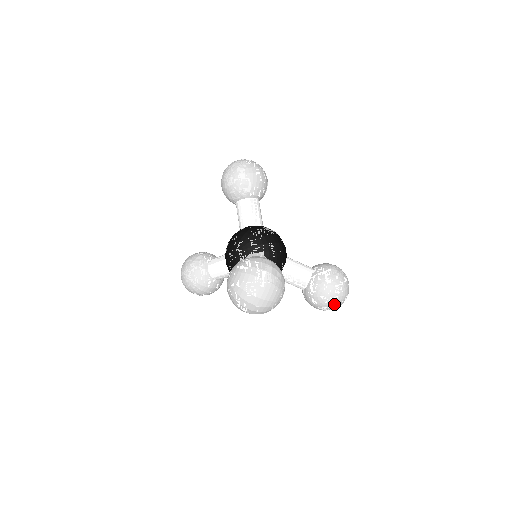
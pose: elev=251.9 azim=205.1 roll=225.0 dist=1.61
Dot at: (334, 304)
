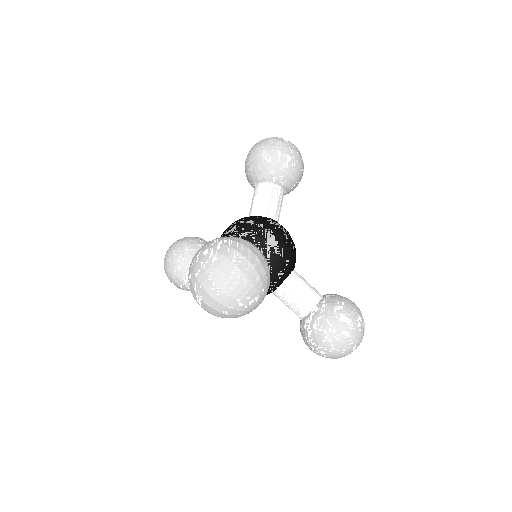
Dot at: (335, 350)
